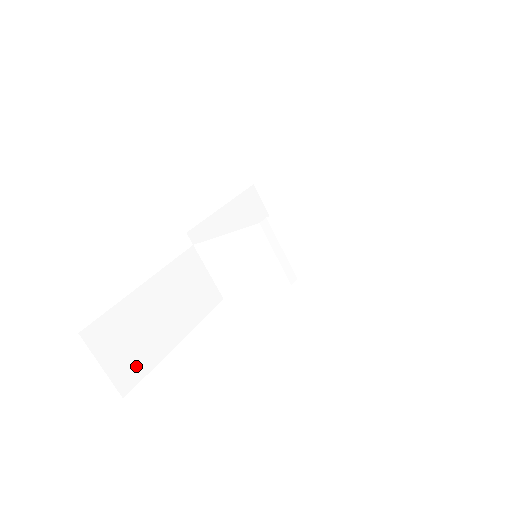
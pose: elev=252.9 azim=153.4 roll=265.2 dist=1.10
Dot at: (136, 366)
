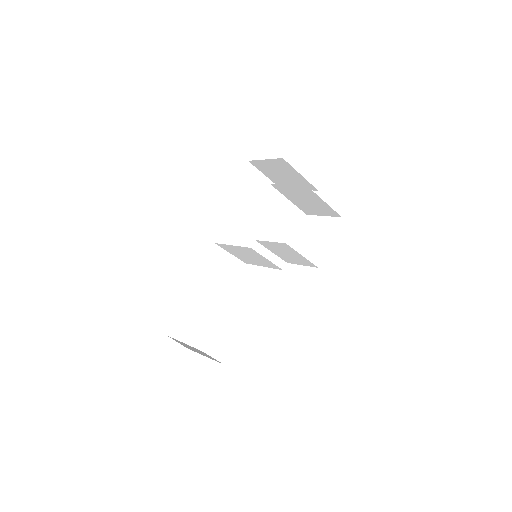
Dot at: (203, 333)
